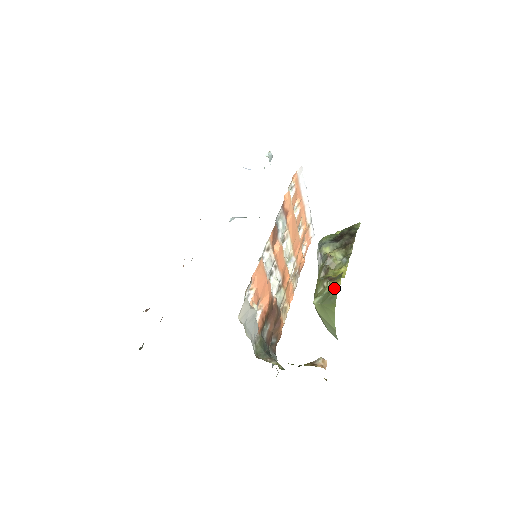
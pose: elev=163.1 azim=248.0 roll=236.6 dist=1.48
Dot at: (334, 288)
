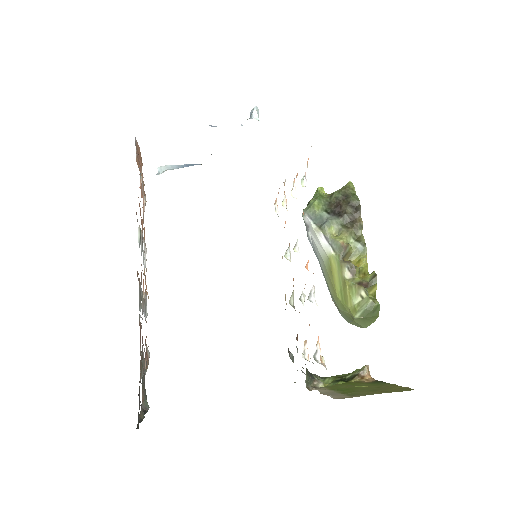
Dot at: (371, 296)
